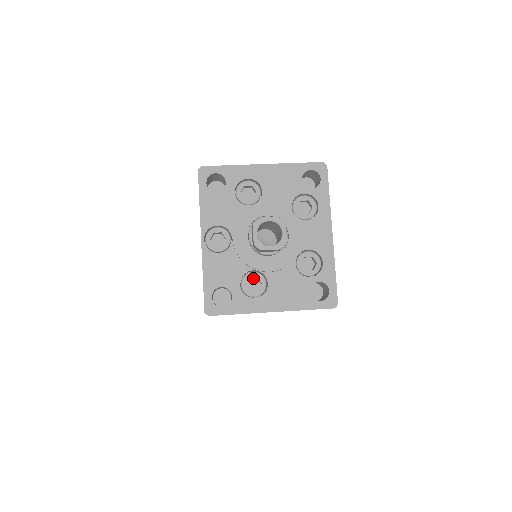
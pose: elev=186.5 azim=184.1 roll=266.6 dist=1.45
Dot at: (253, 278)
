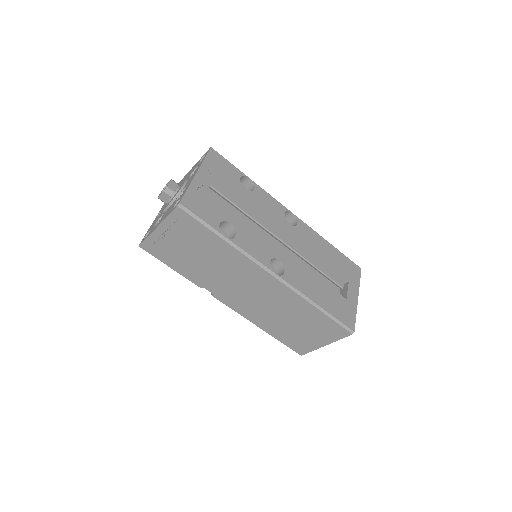
Dot at: occluded
